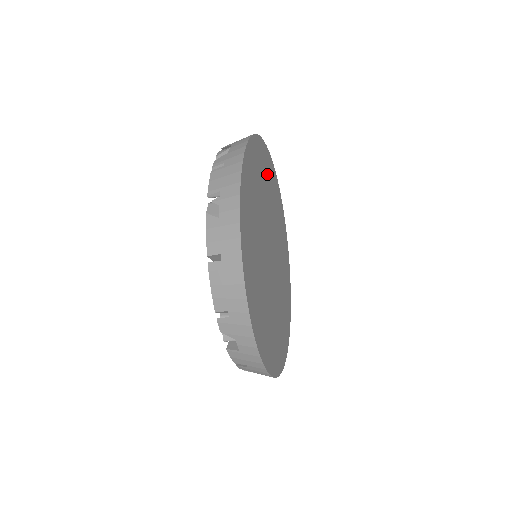
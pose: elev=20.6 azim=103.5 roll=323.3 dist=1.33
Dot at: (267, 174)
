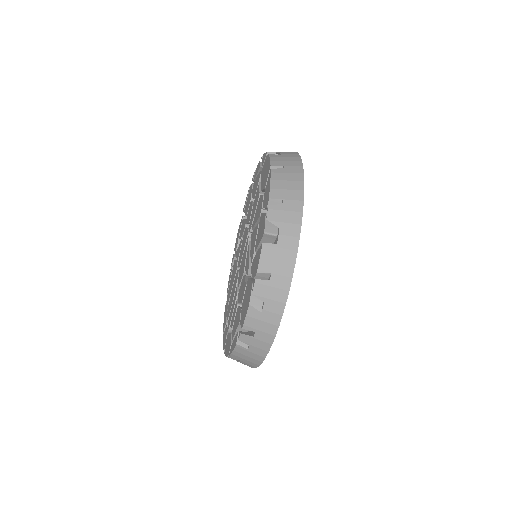
Dot at: occluded
